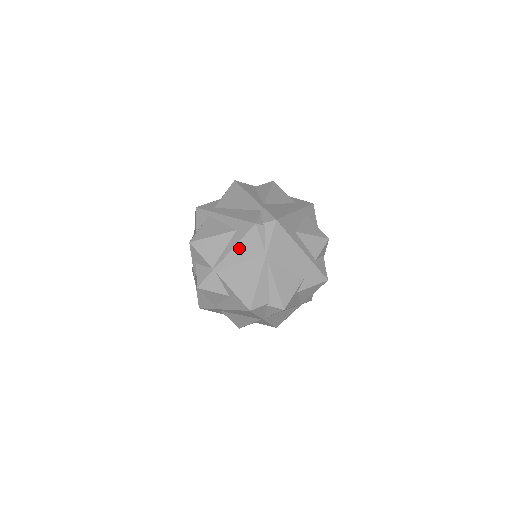
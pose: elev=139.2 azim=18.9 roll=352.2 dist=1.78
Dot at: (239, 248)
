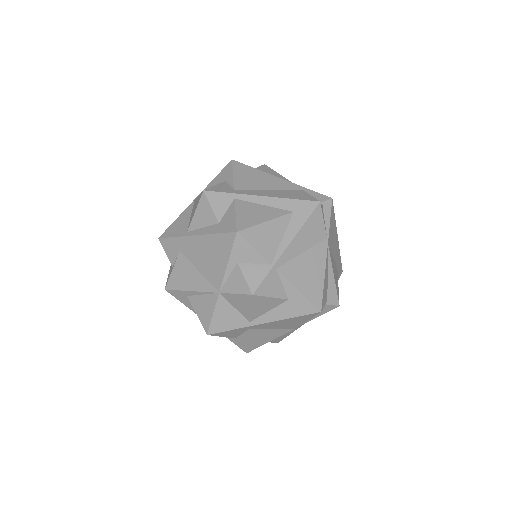
Dot at: (303, 234)
